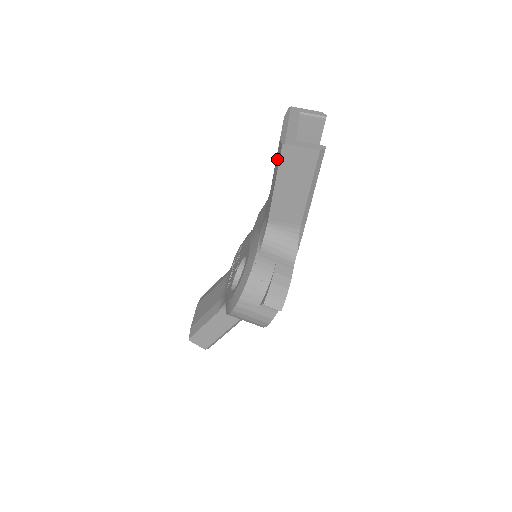
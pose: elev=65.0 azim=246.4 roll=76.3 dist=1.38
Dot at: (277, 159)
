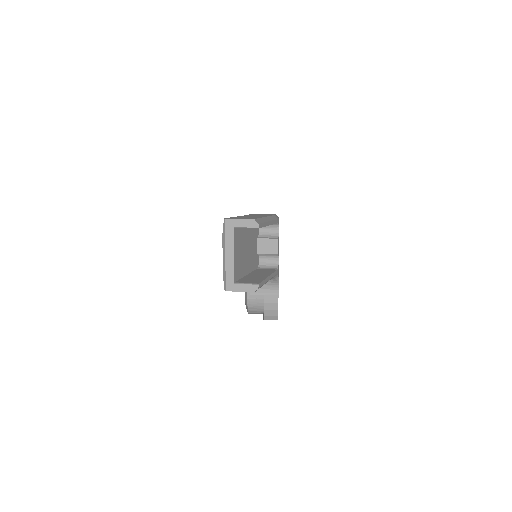
Dot at: occluded
